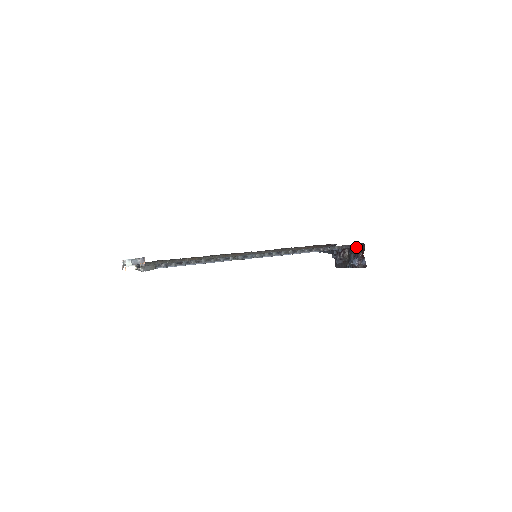
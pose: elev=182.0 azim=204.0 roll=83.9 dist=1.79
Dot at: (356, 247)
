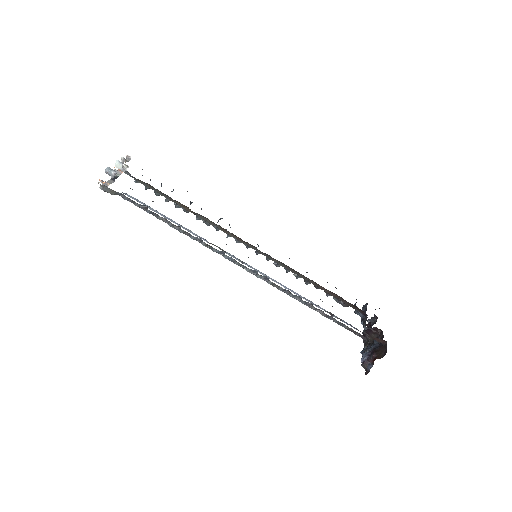
Dot at: (383, 343)
